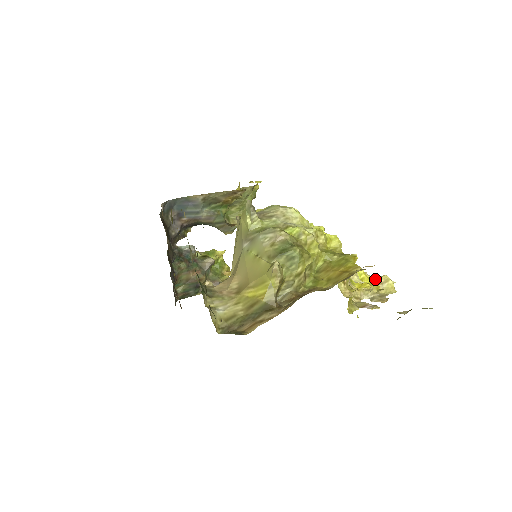
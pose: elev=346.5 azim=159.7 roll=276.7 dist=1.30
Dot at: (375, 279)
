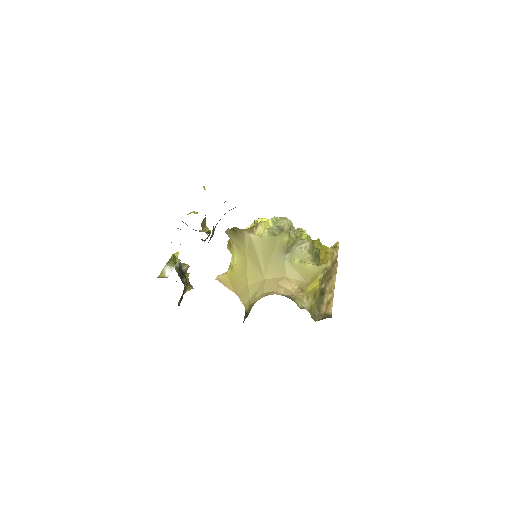
Dot at: occluded
